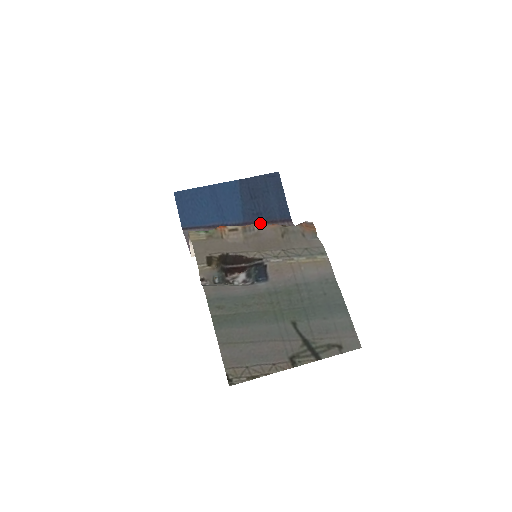
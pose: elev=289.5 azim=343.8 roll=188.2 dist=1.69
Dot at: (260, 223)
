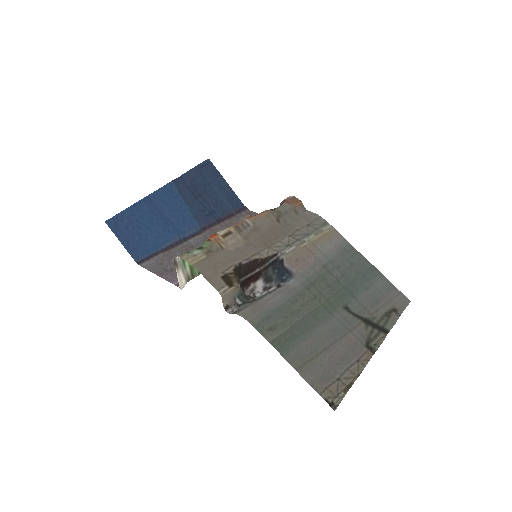
Dot at: (248, 216)
